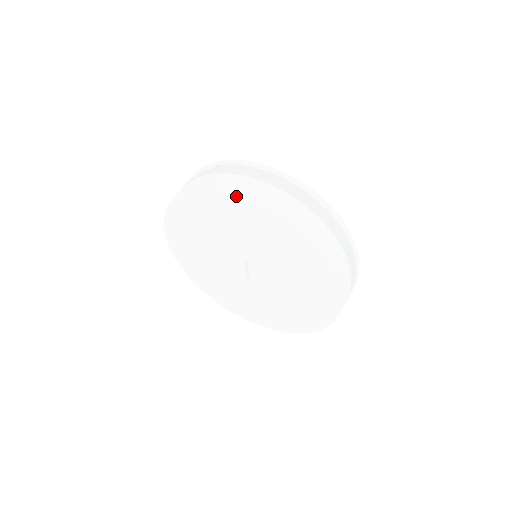
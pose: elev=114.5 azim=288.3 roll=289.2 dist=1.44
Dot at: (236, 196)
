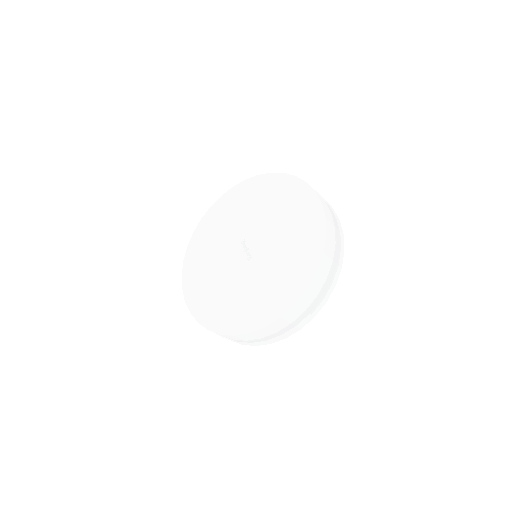
Dot at: (223, 199)
